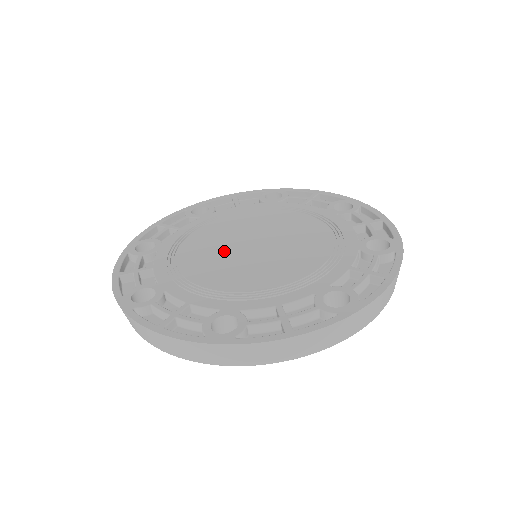
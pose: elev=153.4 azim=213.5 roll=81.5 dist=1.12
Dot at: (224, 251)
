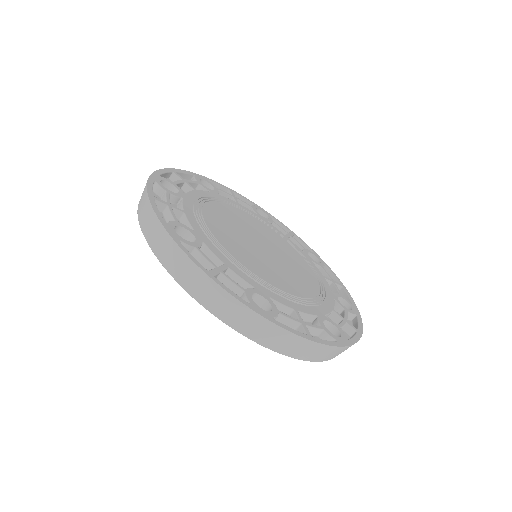
Dot at: (242, 237)
